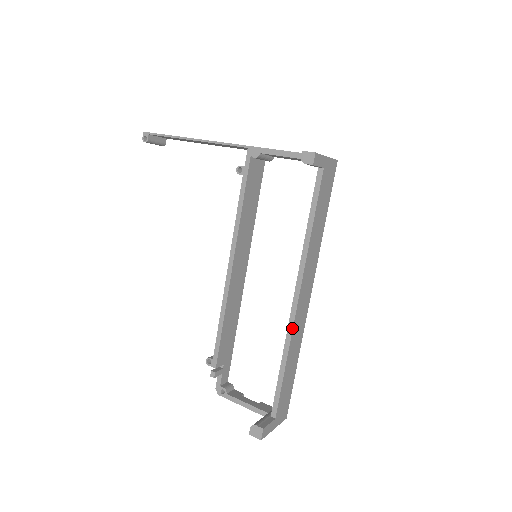
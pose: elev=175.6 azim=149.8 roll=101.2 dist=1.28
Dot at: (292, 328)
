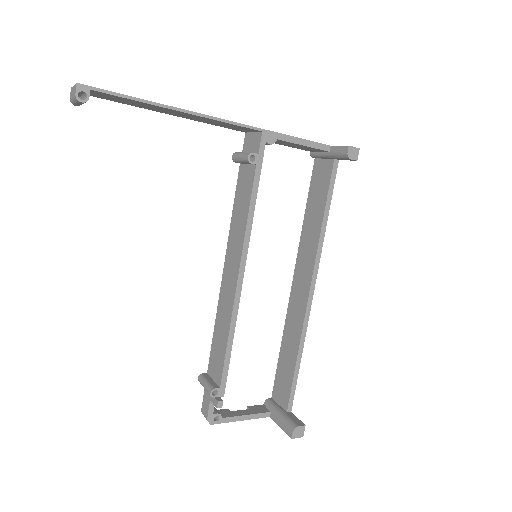
Dot at: (308, 320)
